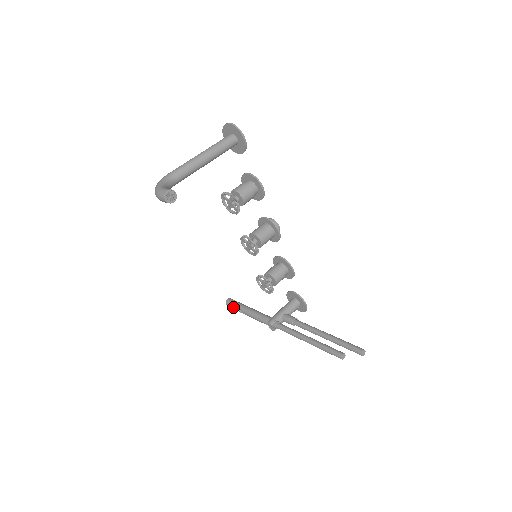
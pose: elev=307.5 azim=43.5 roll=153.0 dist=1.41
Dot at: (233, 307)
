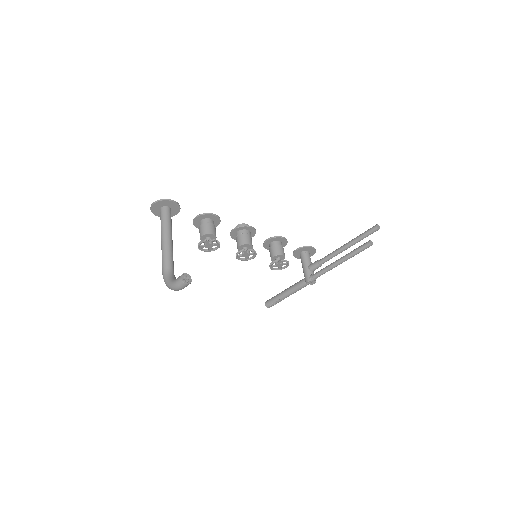
Dot at: (274, 303)
